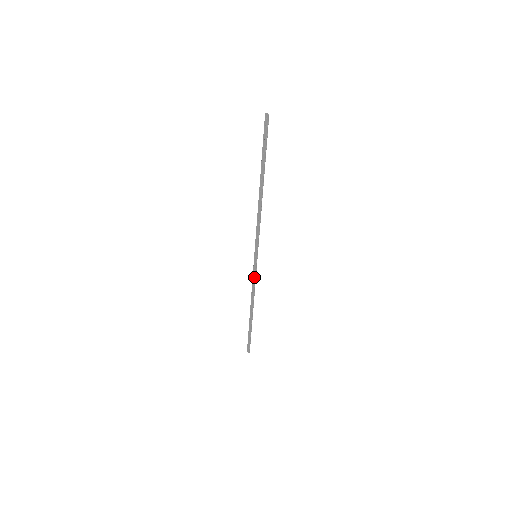
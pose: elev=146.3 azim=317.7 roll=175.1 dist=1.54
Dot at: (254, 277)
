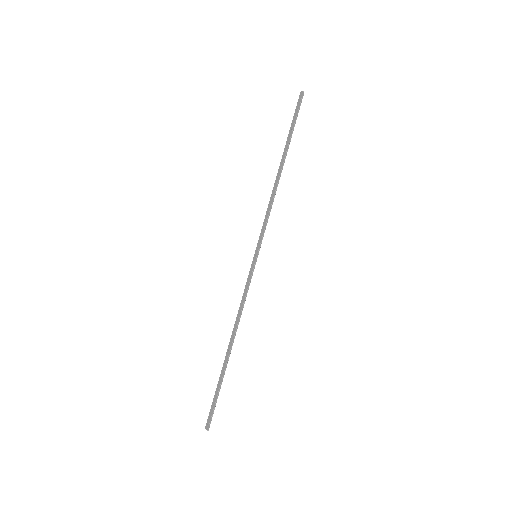
Dot at: (247, 287)
